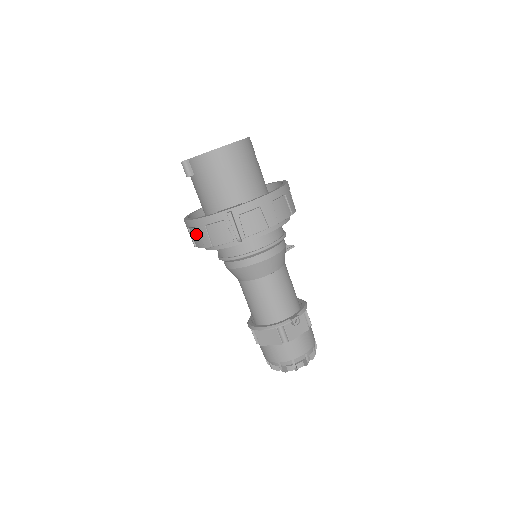
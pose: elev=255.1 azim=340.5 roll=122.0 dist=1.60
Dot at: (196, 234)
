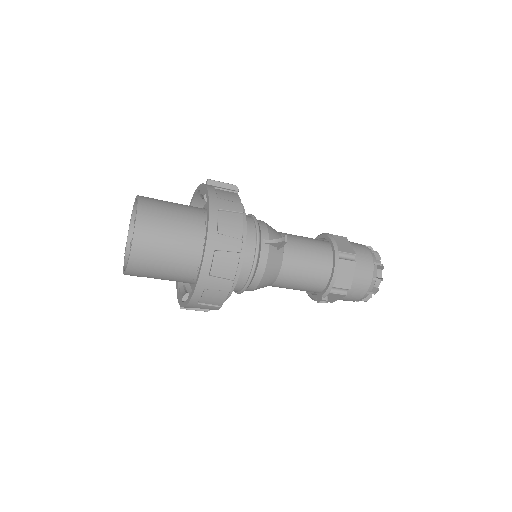
Dot at: occluded
